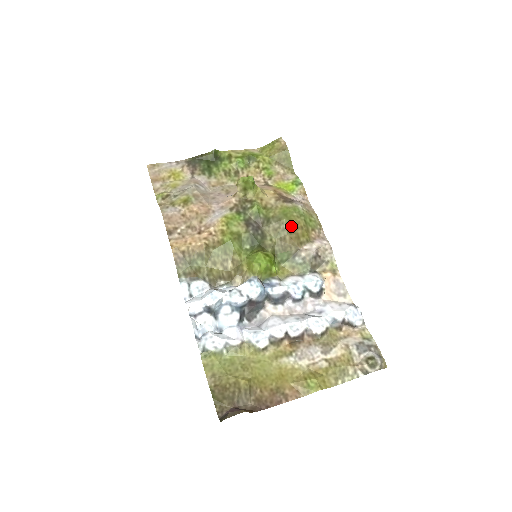
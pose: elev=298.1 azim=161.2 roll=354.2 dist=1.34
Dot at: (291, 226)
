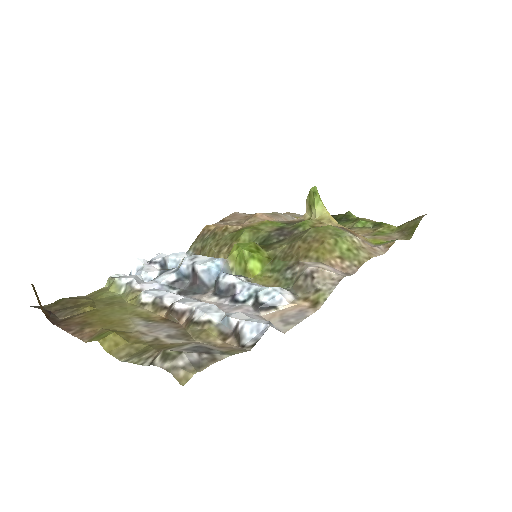
Dot at: (312, 236)
